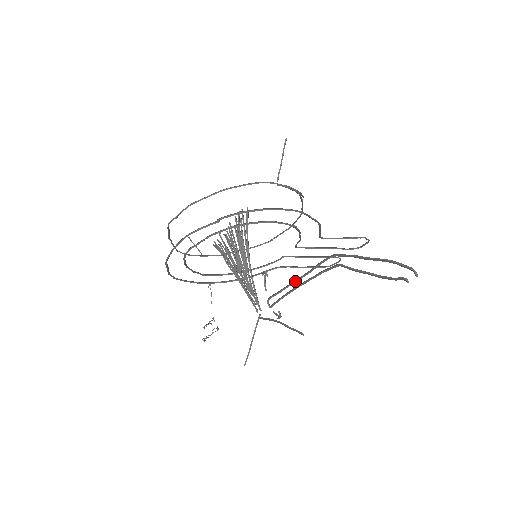
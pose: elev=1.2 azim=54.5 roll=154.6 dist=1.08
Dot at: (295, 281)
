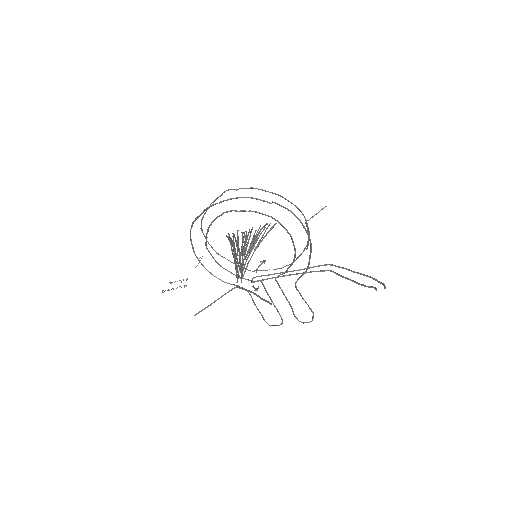
Dot at: (288, 271)
